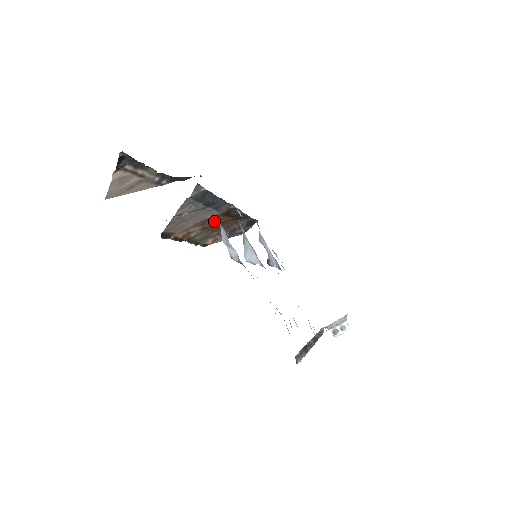
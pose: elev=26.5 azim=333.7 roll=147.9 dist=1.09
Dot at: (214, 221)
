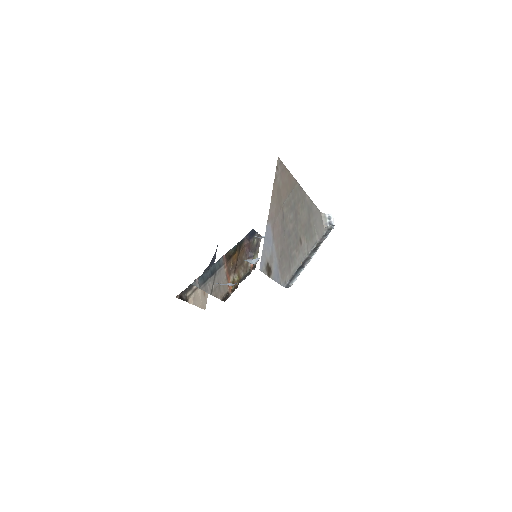
Dot at: (232, 266)
